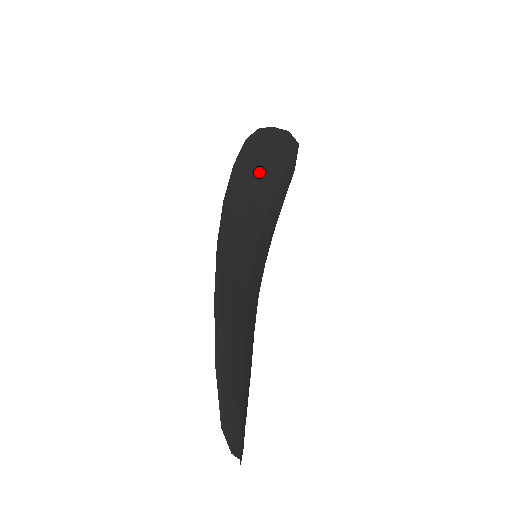
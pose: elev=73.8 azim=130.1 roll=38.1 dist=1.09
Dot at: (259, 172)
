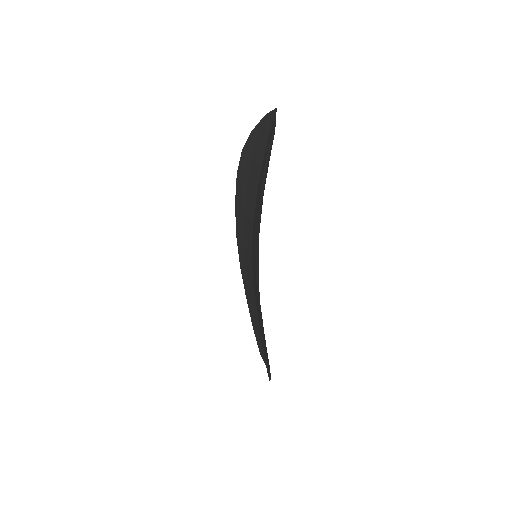
Dot at: occluded
